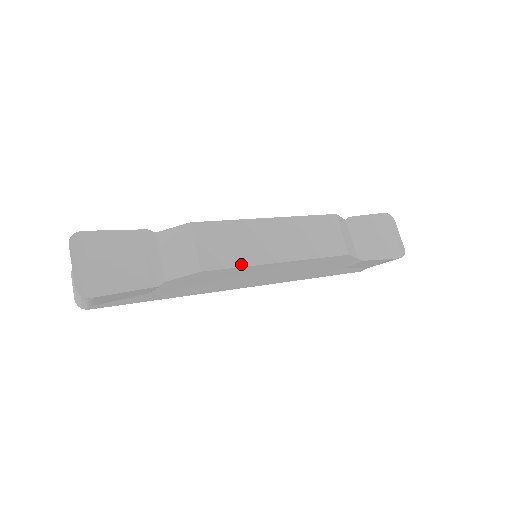
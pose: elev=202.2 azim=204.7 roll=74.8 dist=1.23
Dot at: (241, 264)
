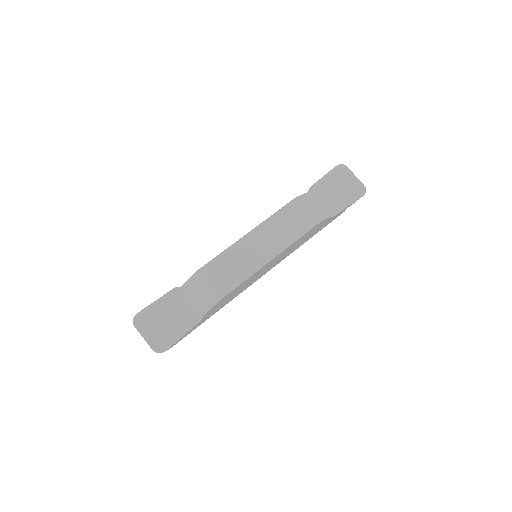
Dot at: (245, 278)
